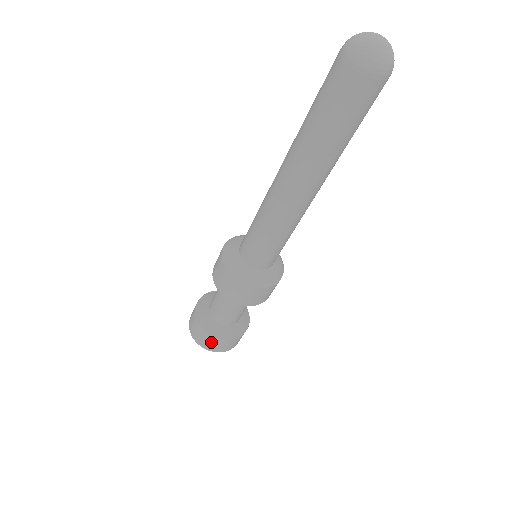
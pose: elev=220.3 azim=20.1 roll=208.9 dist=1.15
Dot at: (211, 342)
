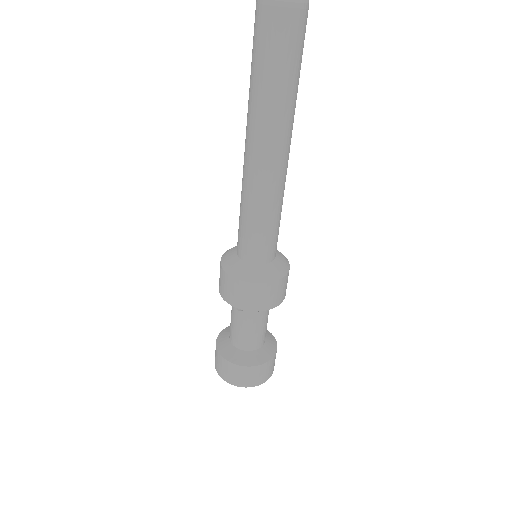
Dot at: (248, 375)
